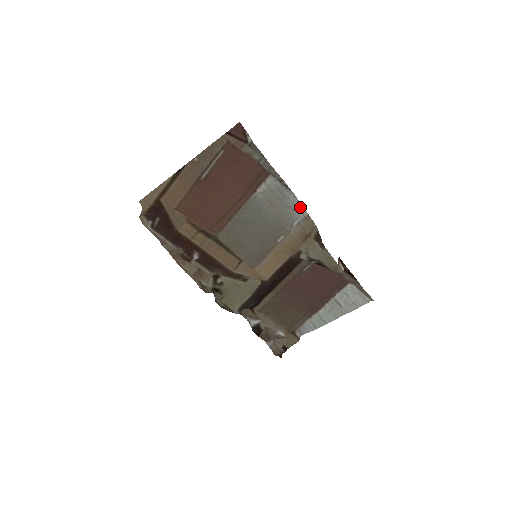
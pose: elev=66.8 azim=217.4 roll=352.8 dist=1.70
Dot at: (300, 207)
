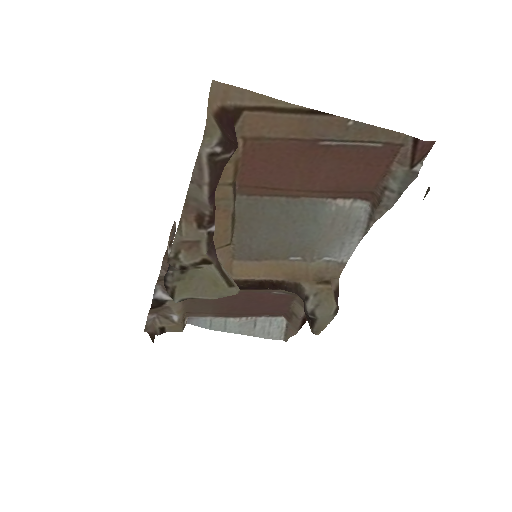
Dot at: (350, 252)
